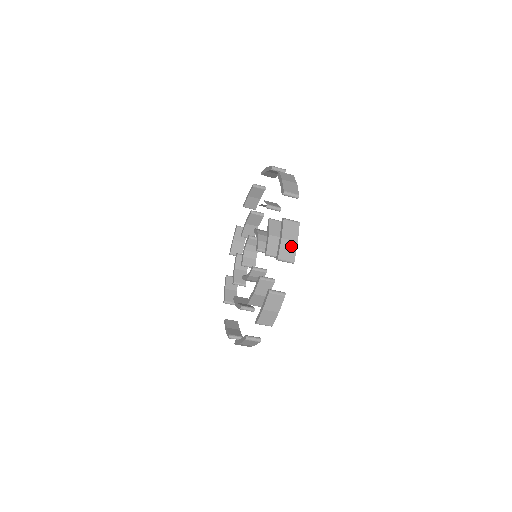
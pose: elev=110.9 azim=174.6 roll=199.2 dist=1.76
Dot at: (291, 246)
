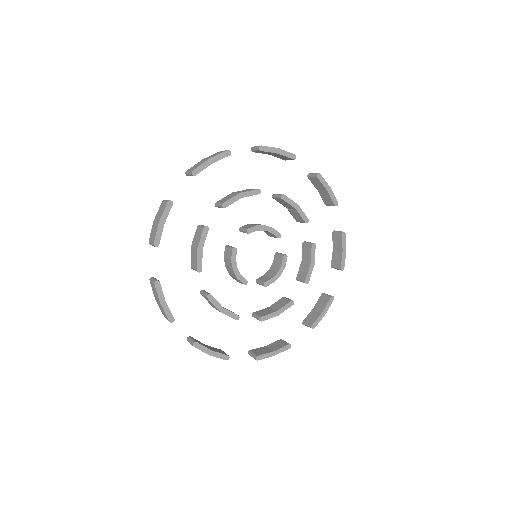
Dot at: (202, 162)
